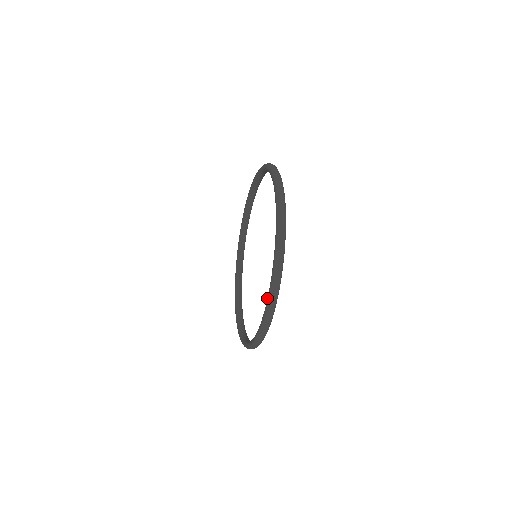
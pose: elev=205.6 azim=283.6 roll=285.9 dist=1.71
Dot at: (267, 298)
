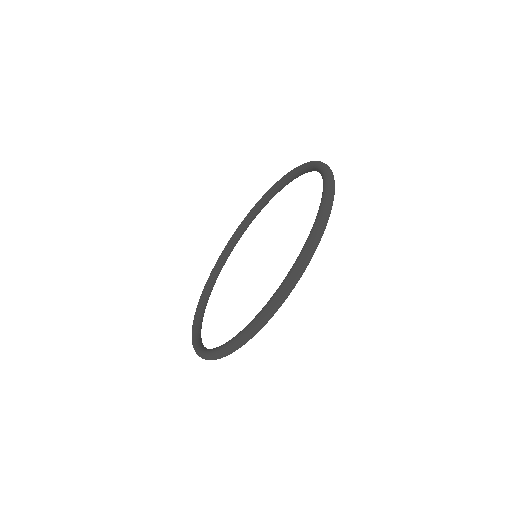
Dot at: (321, 170)
